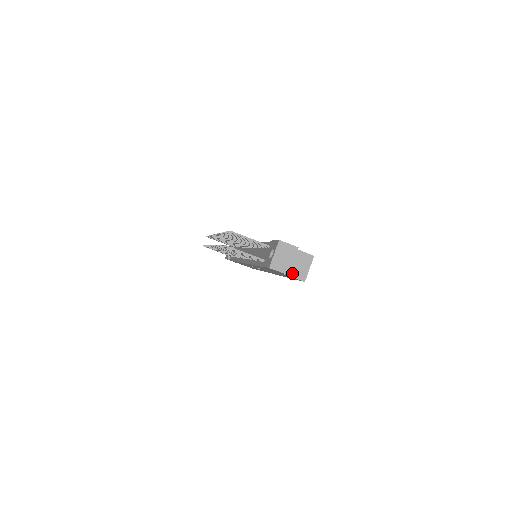
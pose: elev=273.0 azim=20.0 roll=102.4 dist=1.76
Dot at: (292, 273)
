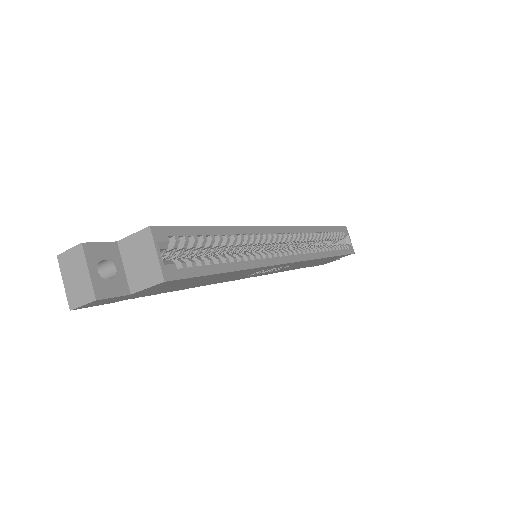
Dot at: (140, 282)
